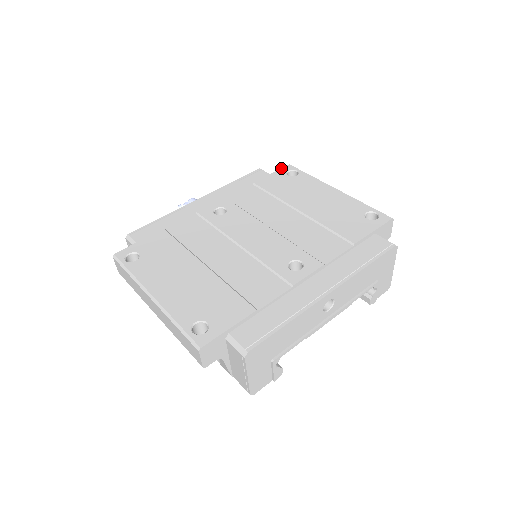
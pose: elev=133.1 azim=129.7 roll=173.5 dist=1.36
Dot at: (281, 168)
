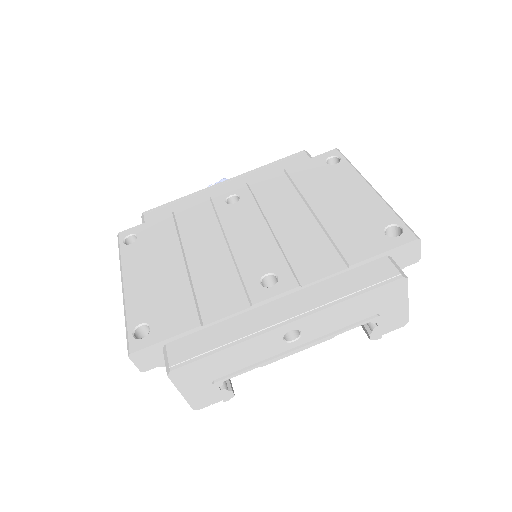
Dot at: occluded
